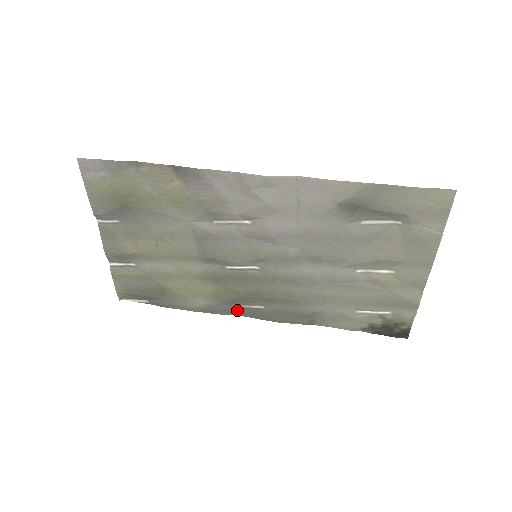
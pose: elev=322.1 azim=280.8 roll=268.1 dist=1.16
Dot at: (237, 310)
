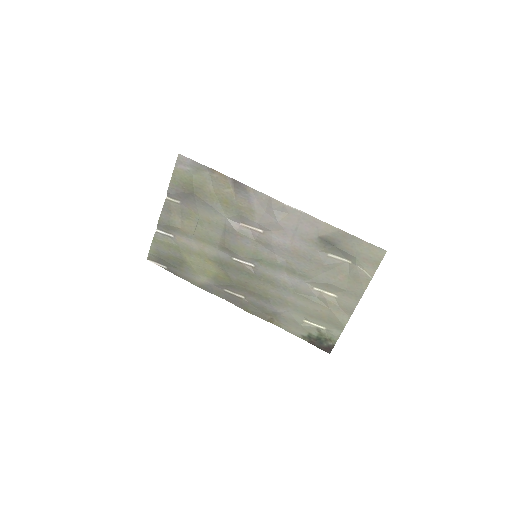
Dot at: (225, 294)
